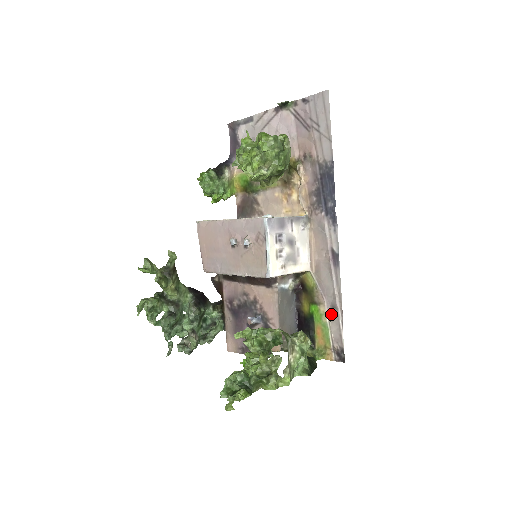
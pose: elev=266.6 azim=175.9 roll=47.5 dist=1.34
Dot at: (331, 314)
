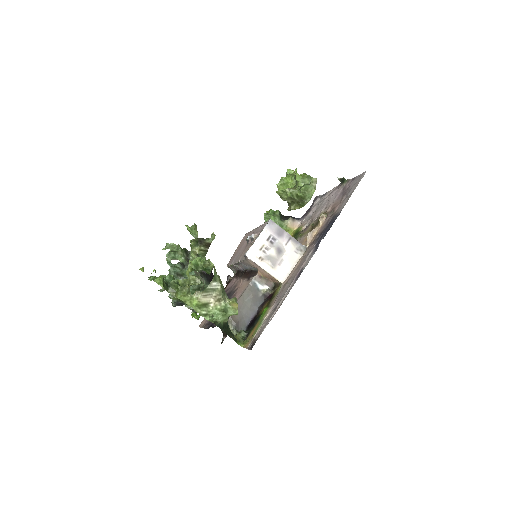
Dot at: (270, 314)
